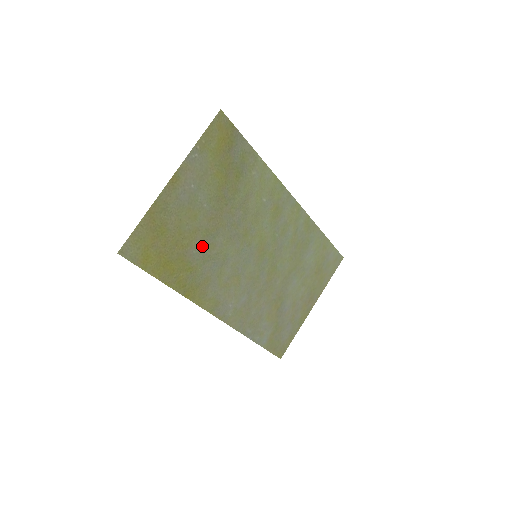
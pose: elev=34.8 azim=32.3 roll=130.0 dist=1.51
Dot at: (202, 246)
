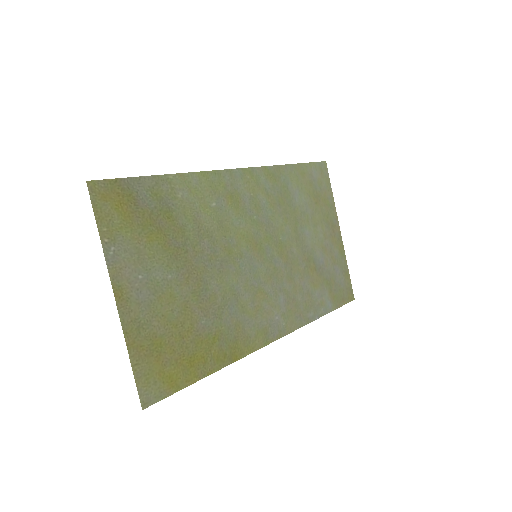
Dot at: (204, 309)
